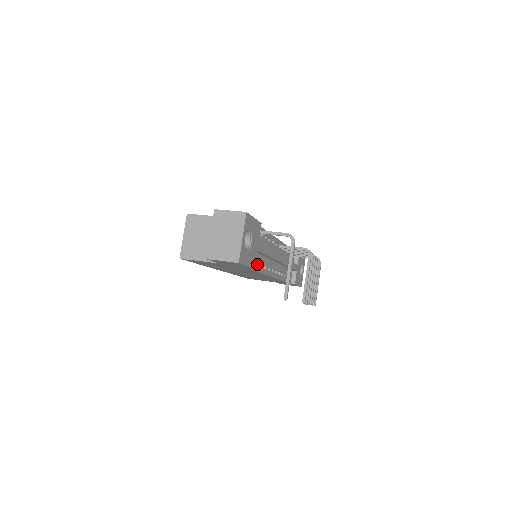
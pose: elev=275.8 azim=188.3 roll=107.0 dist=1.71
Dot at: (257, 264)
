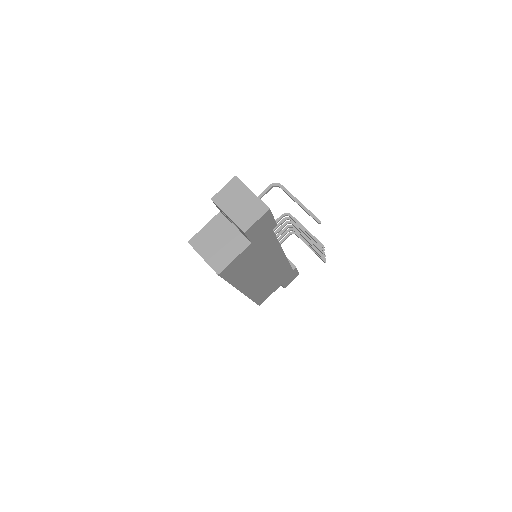
Dot at: occluded
